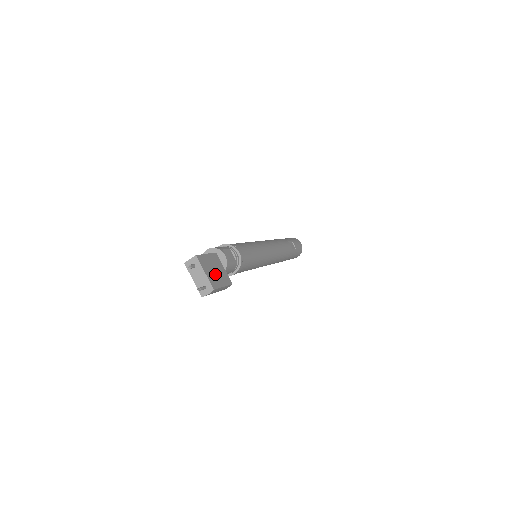
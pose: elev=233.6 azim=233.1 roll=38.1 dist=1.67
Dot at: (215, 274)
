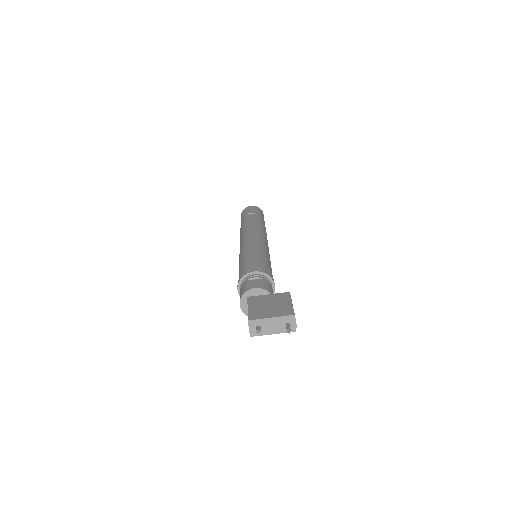
Dot at: (274, 307)
